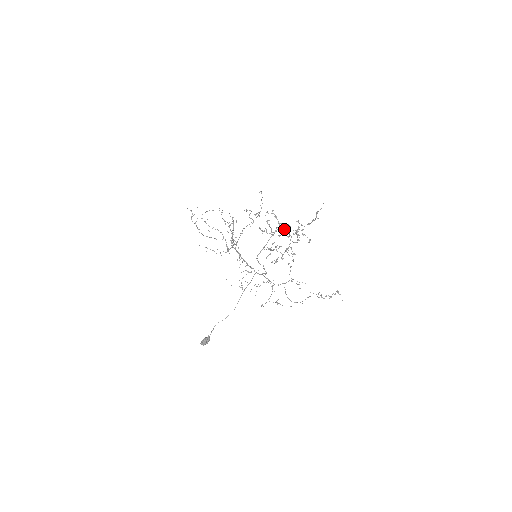
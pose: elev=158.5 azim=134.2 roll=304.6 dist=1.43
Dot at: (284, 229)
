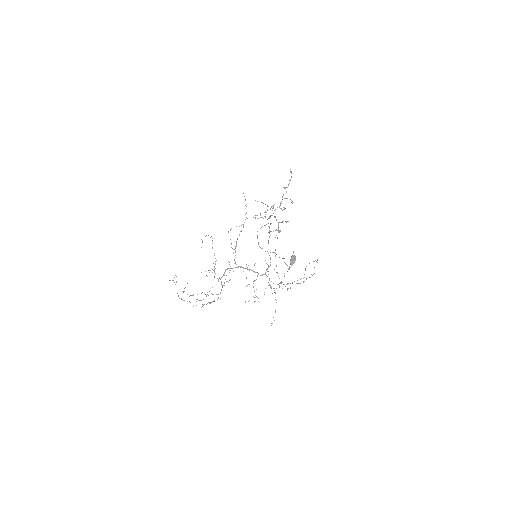
Dot at: occluded
